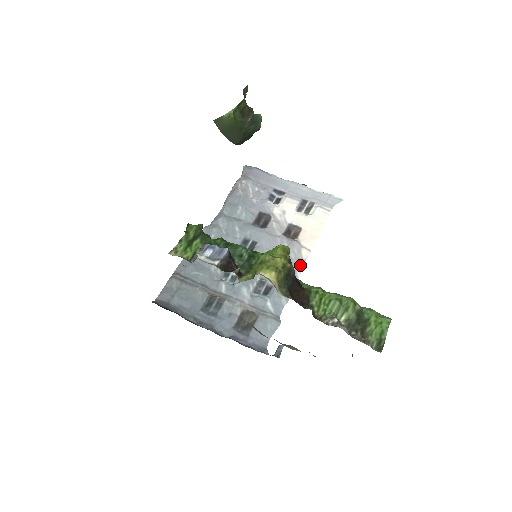
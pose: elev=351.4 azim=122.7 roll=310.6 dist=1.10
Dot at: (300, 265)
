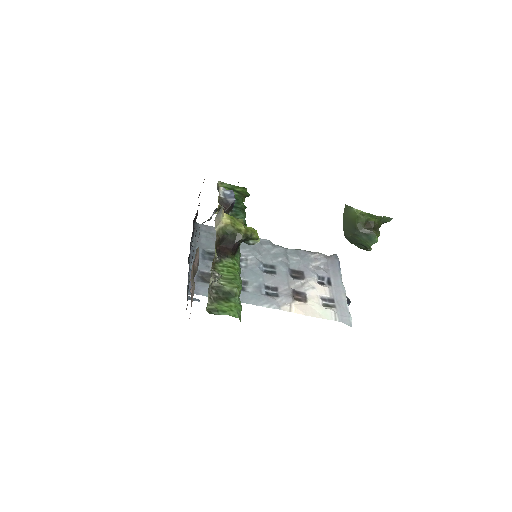
Dot at: (273, 306)
